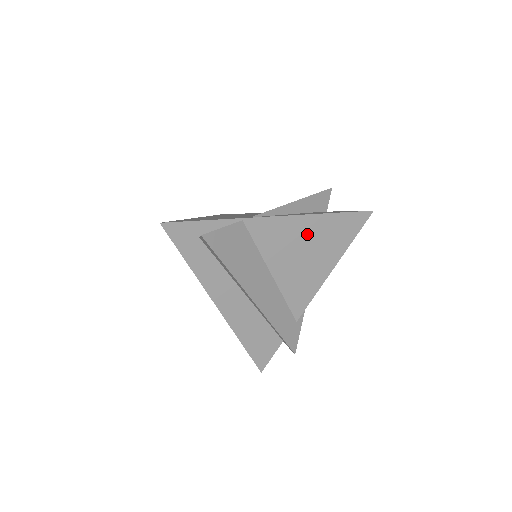
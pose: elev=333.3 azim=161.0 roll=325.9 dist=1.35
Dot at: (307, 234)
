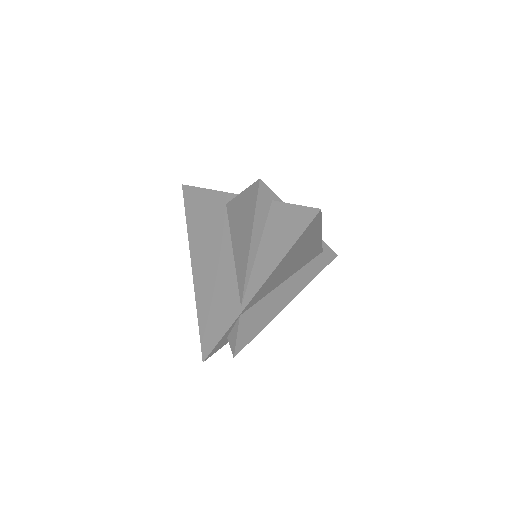
Dot at: (285, 265)
